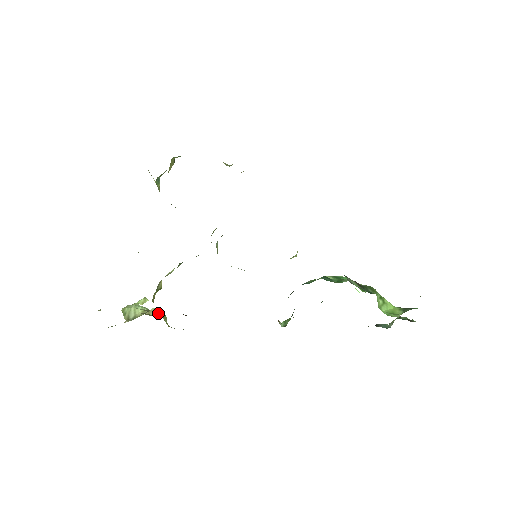
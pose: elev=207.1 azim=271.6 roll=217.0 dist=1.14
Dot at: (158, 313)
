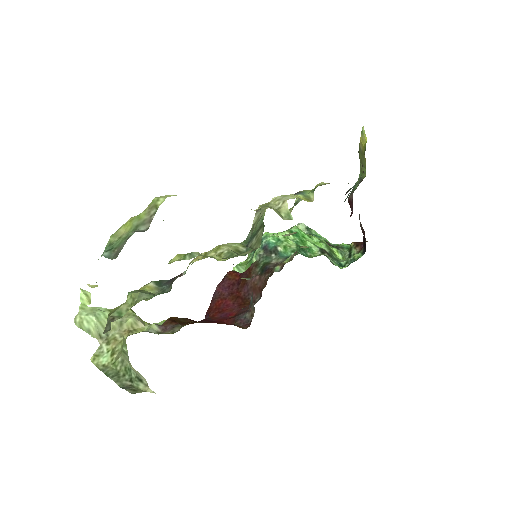
Dot at: (141, 322)
